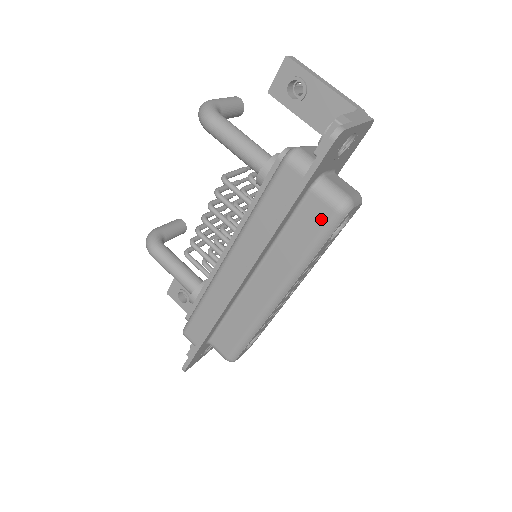
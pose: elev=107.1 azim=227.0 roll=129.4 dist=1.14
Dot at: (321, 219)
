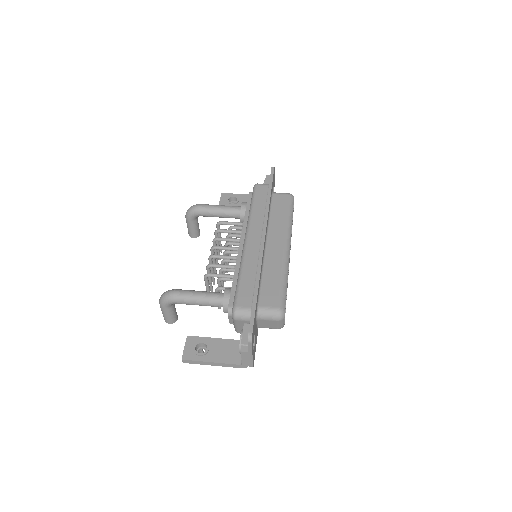
Dot at: (285, 200)
